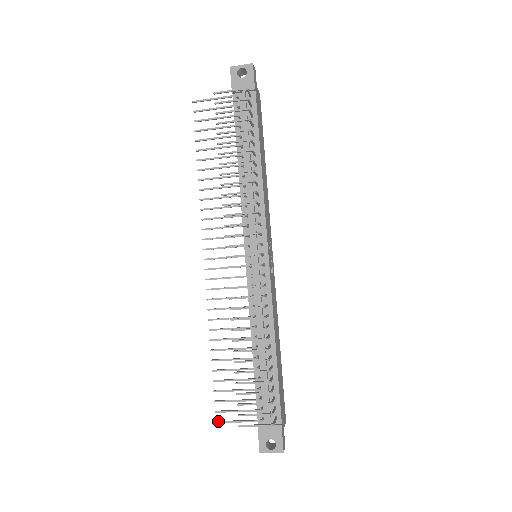
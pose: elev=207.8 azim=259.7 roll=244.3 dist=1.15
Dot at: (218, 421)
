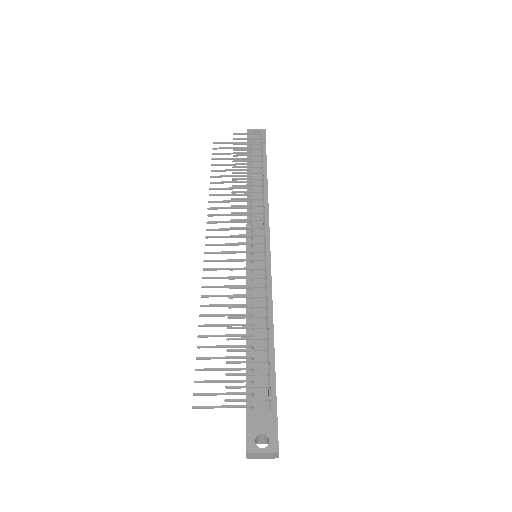
Dot at: occluded
